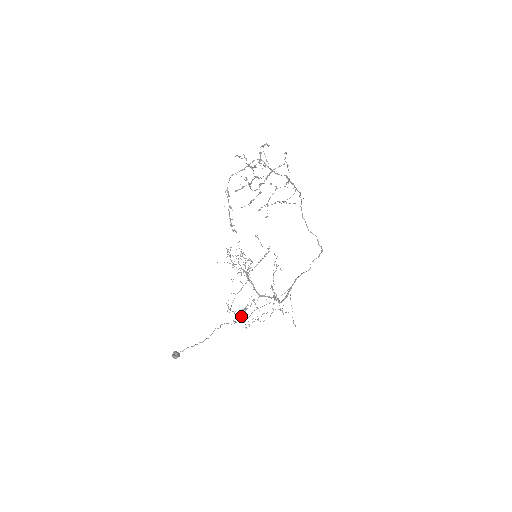
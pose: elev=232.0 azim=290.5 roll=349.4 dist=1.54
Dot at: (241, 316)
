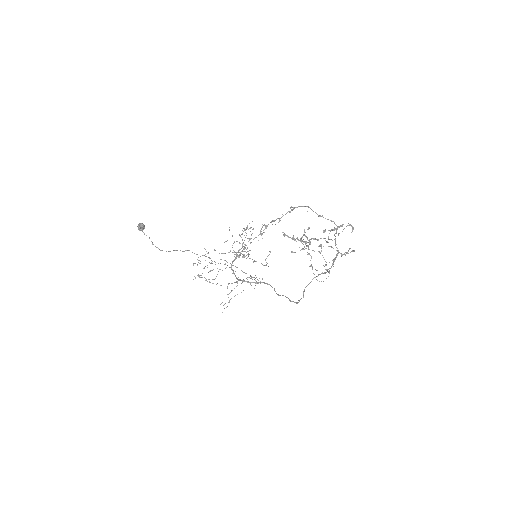
Dot at: occluded
